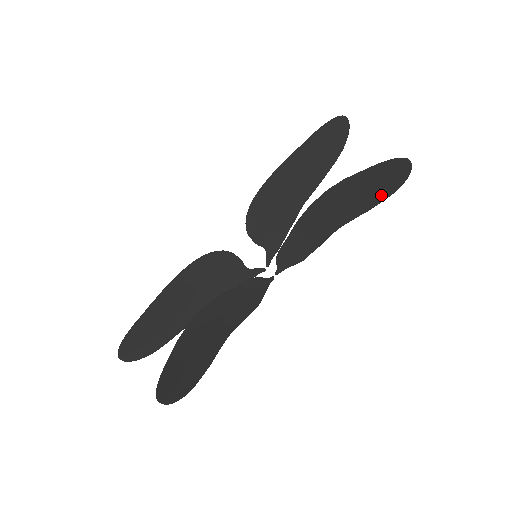
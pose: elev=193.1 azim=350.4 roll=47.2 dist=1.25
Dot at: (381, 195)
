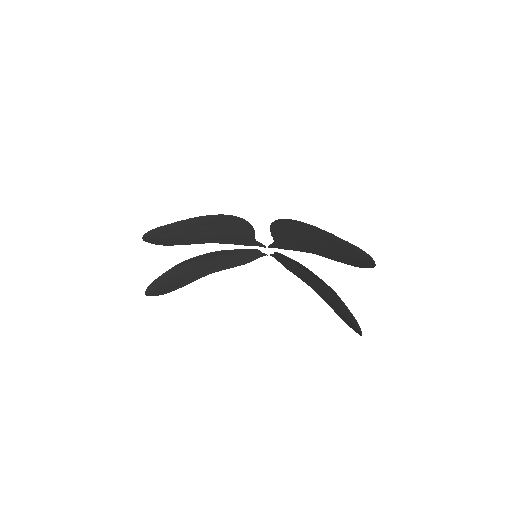
Dot at: (341, 316)
